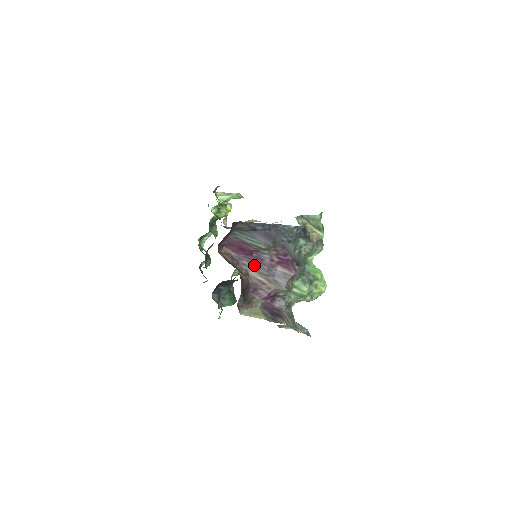
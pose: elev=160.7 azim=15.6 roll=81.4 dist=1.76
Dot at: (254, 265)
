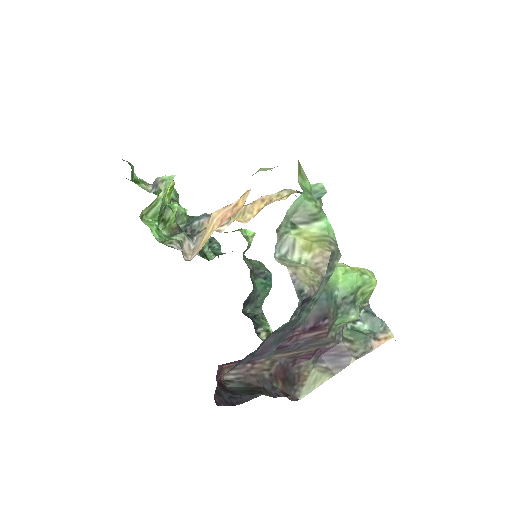
Dot at: (273, 353)
